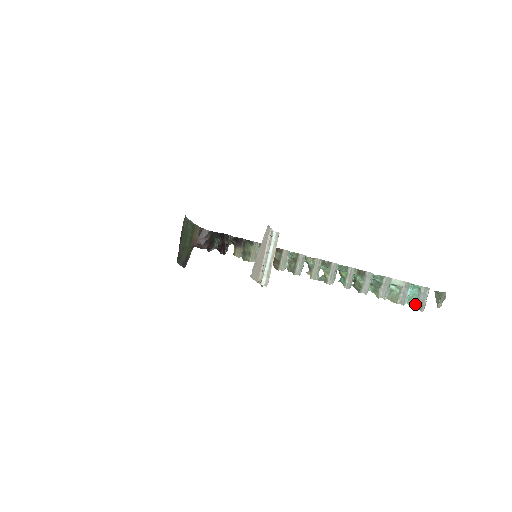
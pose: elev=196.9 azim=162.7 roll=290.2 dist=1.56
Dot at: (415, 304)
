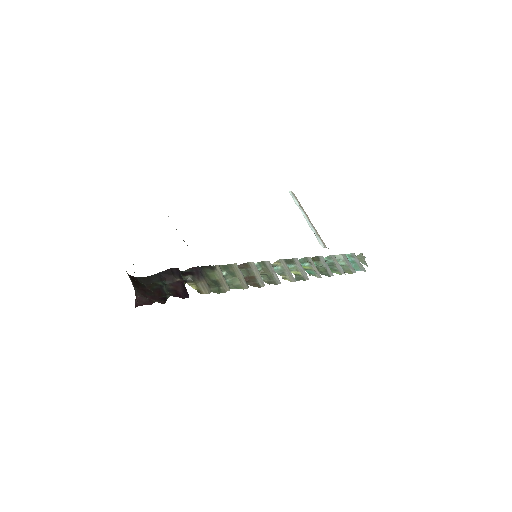
Dot at: (359, 269)
